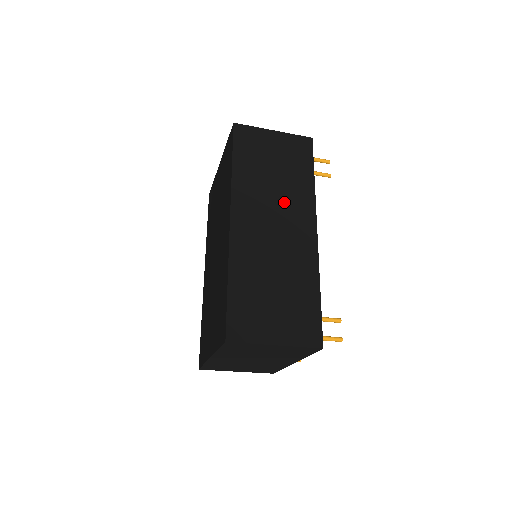
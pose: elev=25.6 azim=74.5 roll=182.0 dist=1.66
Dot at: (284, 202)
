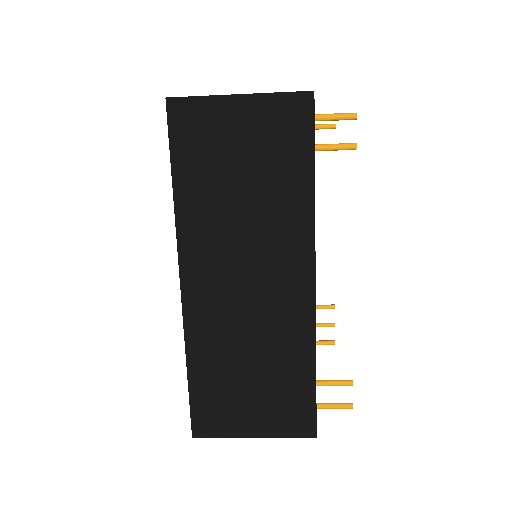
Dot at: (261, 238)
